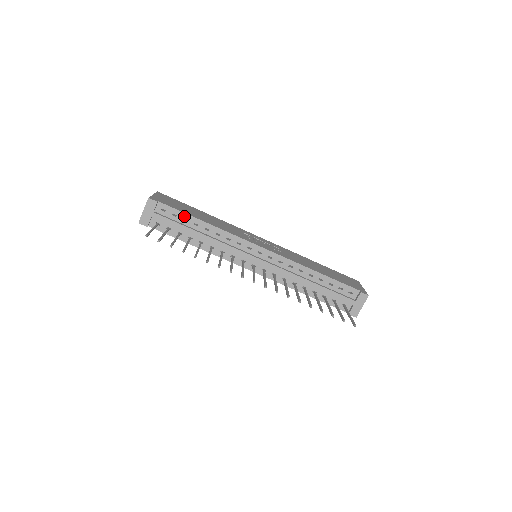
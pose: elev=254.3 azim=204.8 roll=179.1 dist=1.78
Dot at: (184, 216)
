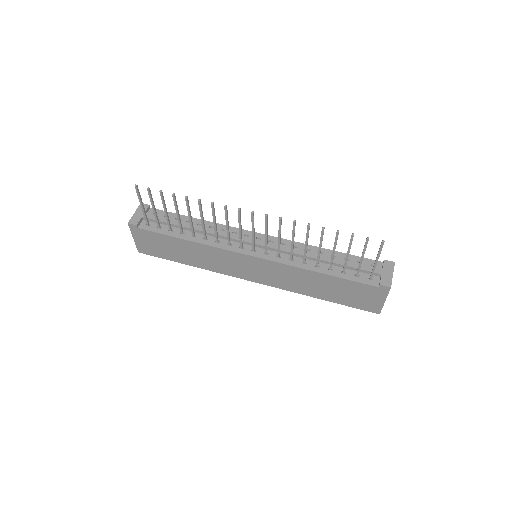
Dot at: (176, 216)
